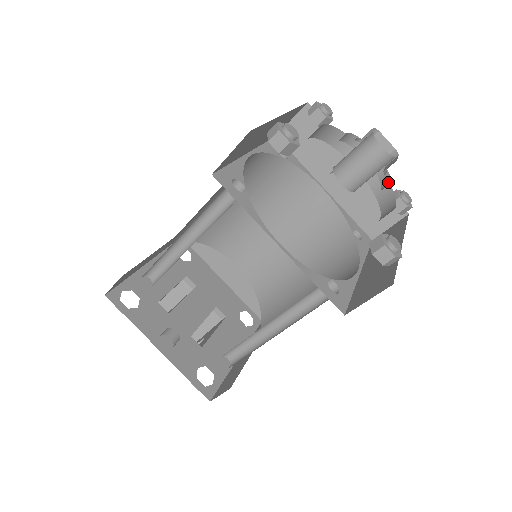
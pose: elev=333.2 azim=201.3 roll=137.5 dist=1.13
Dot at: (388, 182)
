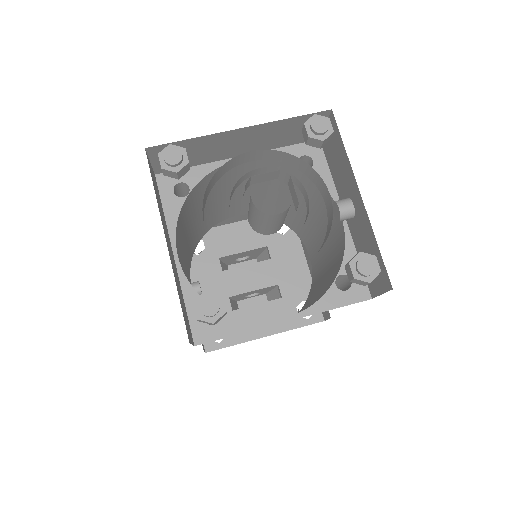
Dot at: occluded
